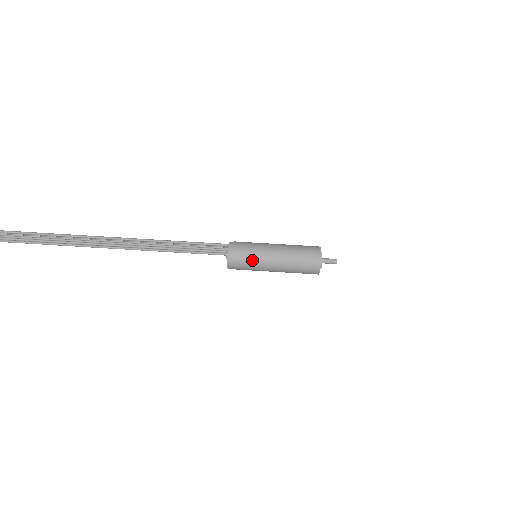
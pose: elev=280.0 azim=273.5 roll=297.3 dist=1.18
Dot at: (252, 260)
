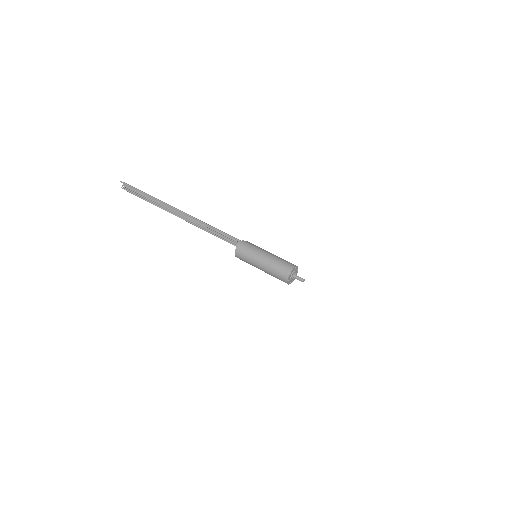
Dot at: (249, 256)
